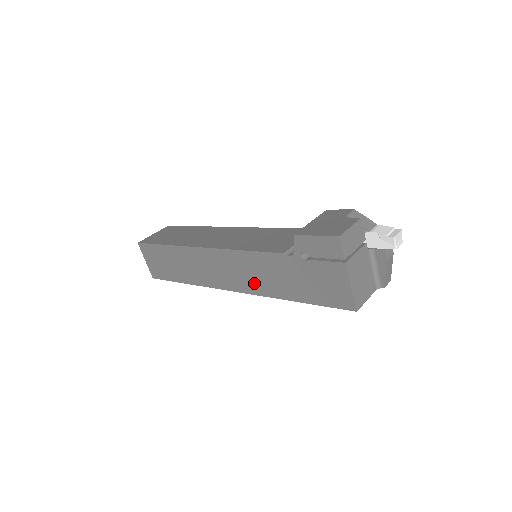
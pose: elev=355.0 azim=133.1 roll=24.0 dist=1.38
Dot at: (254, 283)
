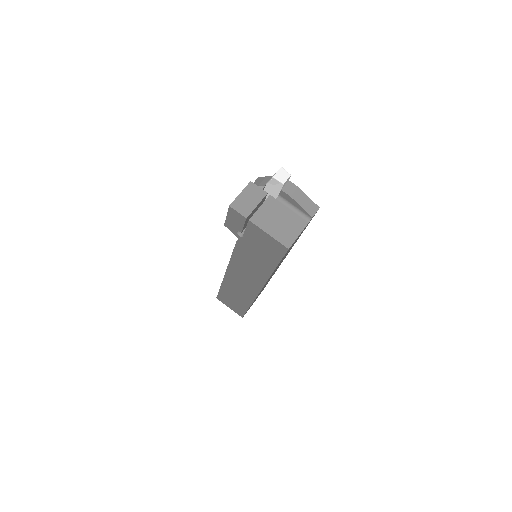
Dot at: (255, 276)
